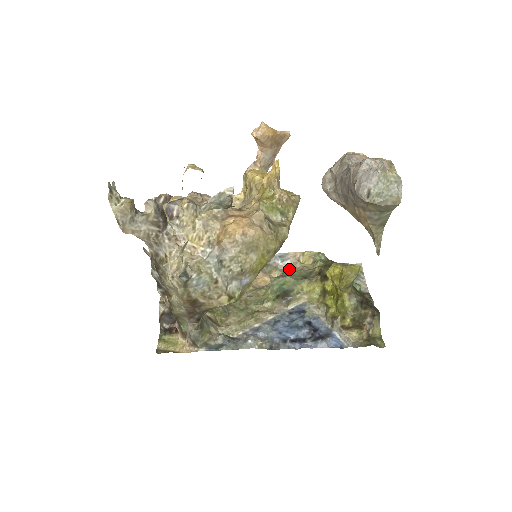
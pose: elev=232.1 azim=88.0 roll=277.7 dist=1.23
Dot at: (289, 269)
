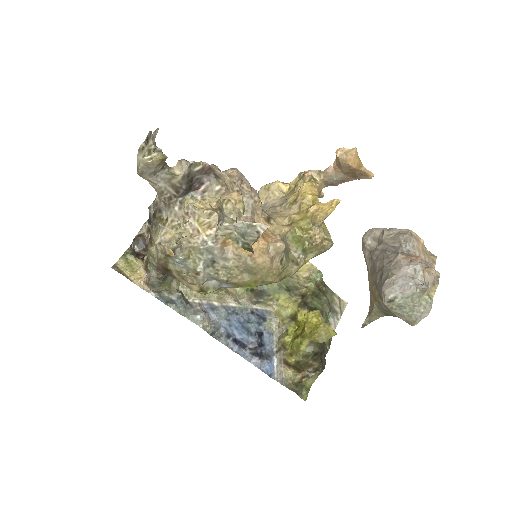
Dot at: occluded
